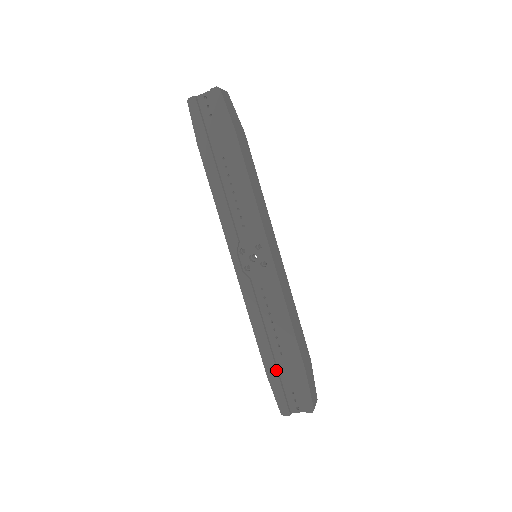
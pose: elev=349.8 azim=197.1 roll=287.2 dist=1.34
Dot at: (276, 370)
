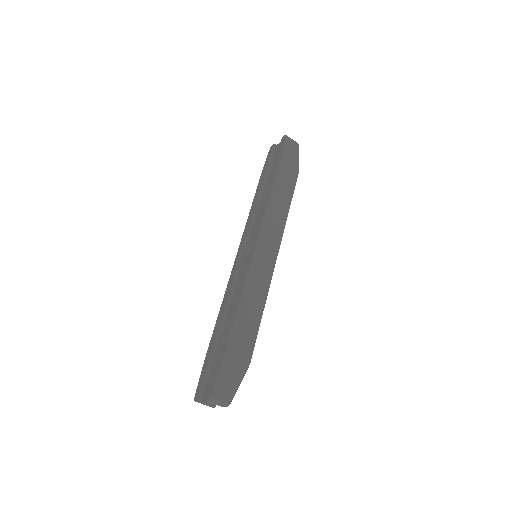
Dot at: (212, 351)
